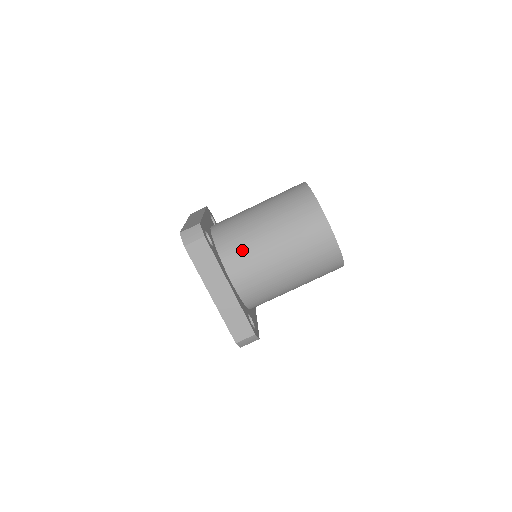
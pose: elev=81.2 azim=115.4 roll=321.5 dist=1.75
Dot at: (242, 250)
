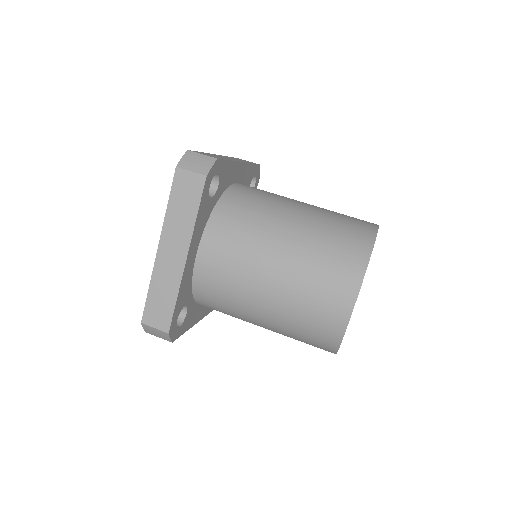
Dot at: (239, 232)
